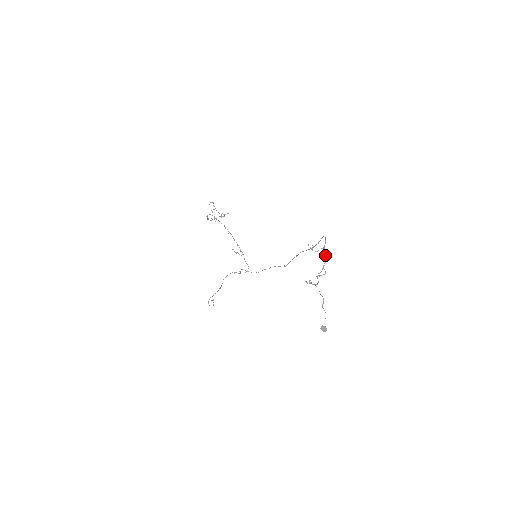
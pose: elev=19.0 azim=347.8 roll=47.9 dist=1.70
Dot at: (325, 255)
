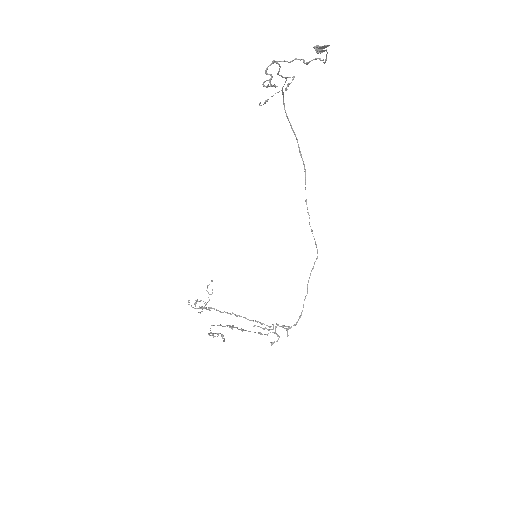
Dot at: occluded
